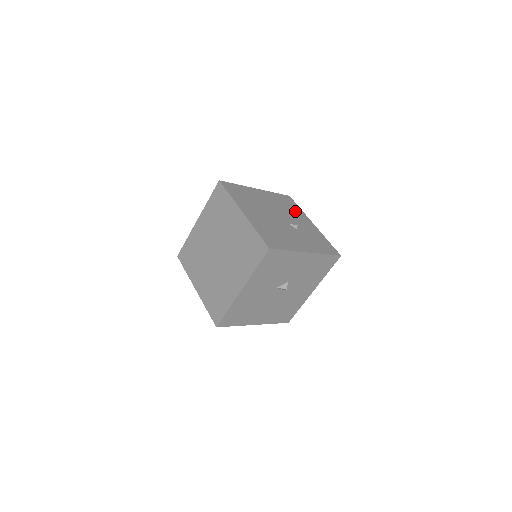
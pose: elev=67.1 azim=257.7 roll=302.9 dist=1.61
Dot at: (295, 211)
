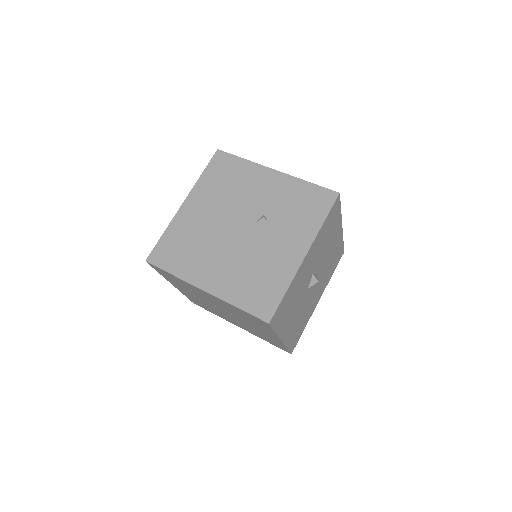
Dot at: (242, 178)
